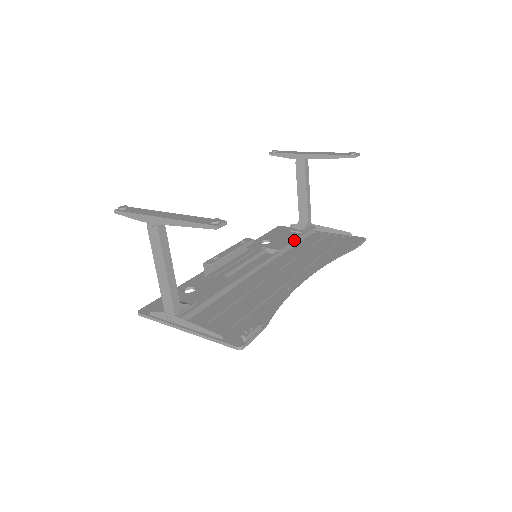
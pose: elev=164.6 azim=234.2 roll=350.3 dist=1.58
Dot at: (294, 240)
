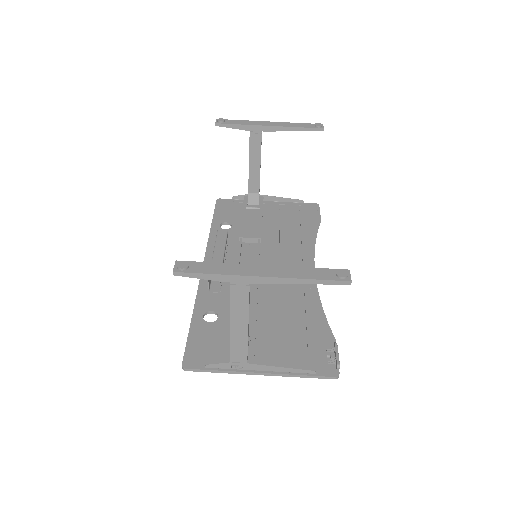
Dot at: occluded
